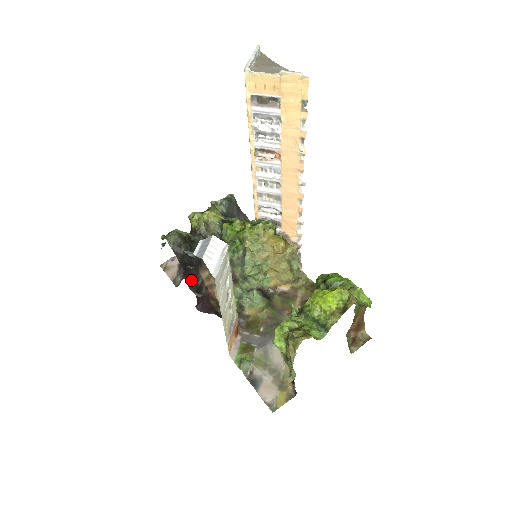
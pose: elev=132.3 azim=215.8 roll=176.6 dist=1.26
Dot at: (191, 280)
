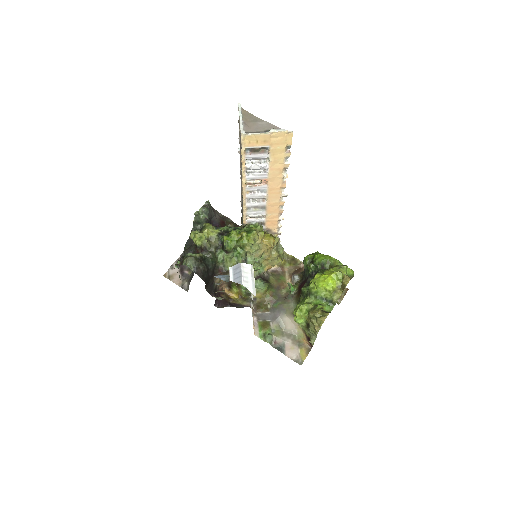
Dot at: (210, 288)
